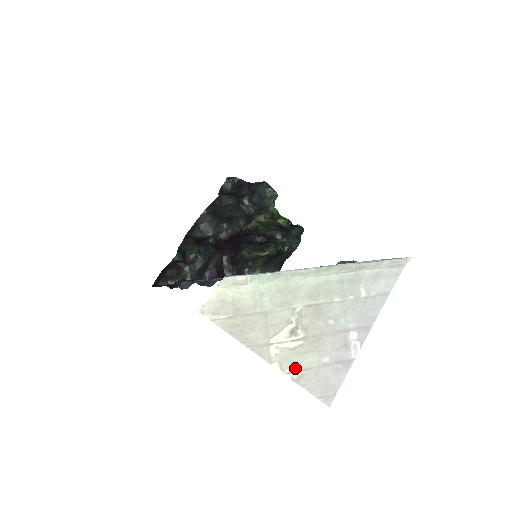
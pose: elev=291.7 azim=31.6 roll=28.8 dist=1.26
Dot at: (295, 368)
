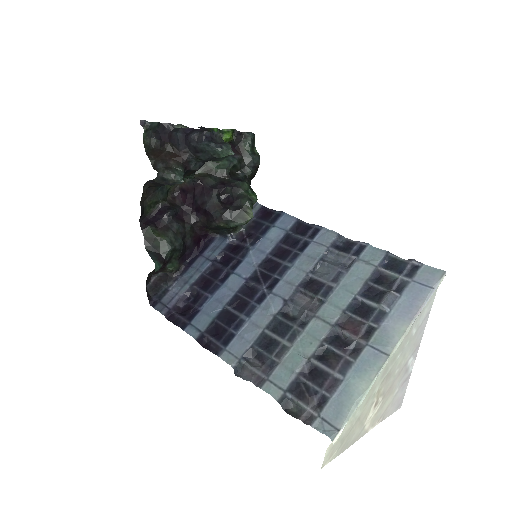
Dot at: (380, 416)
